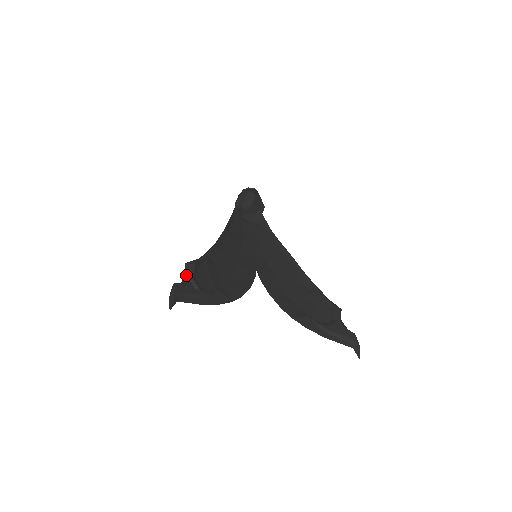
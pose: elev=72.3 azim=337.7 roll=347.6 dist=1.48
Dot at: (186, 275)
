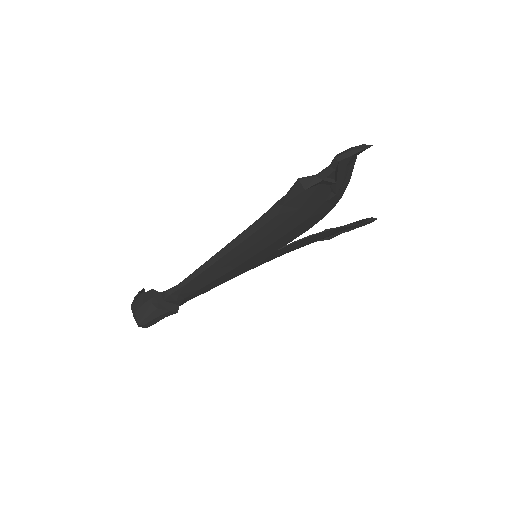
Dot at: (315, 176)
